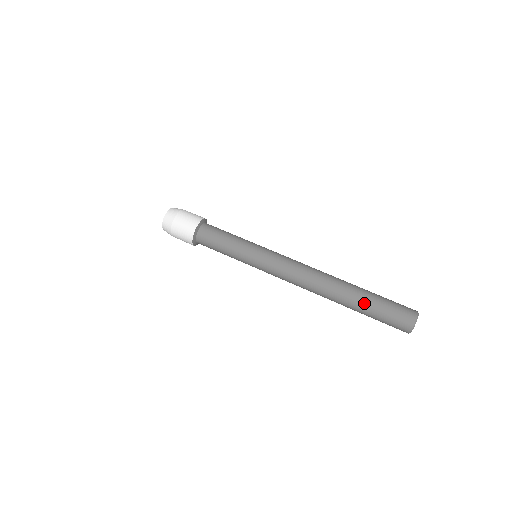
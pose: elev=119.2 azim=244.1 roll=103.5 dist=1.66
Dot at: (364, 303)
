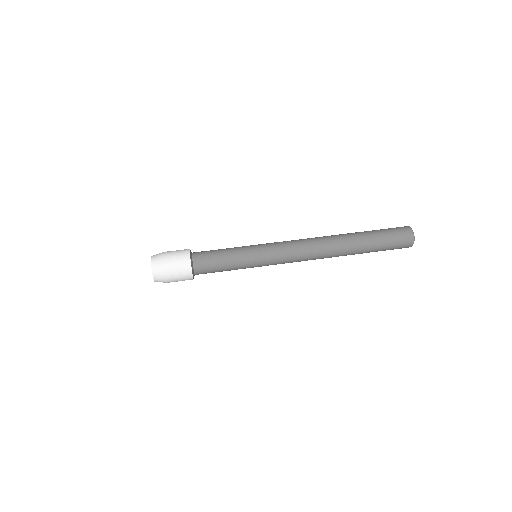
Dot at: (369, 240)
